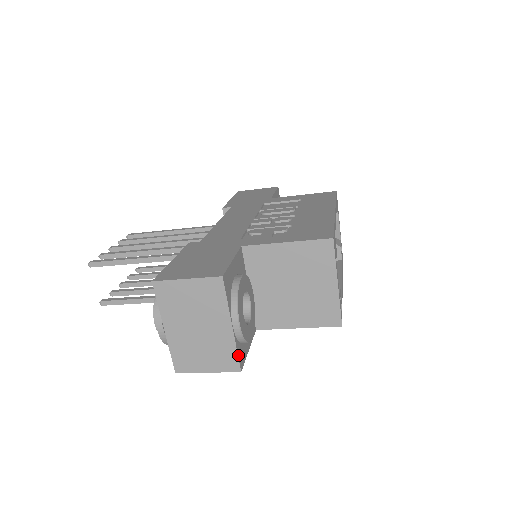
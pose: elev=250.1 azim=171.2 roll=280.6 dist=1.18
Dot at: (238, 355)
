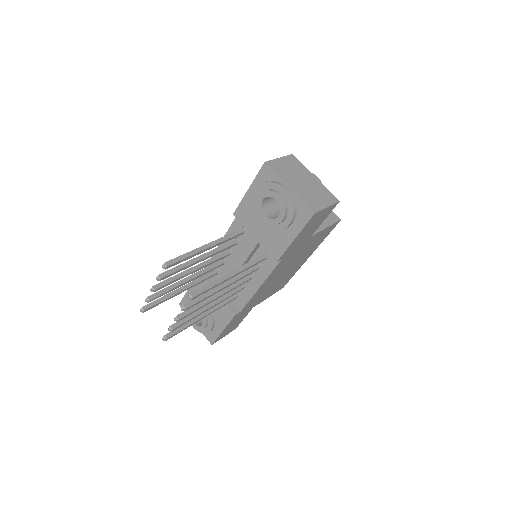
Dot at: (330, 193)
